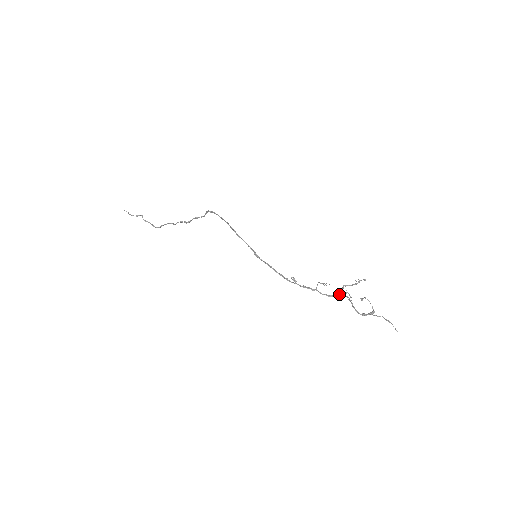
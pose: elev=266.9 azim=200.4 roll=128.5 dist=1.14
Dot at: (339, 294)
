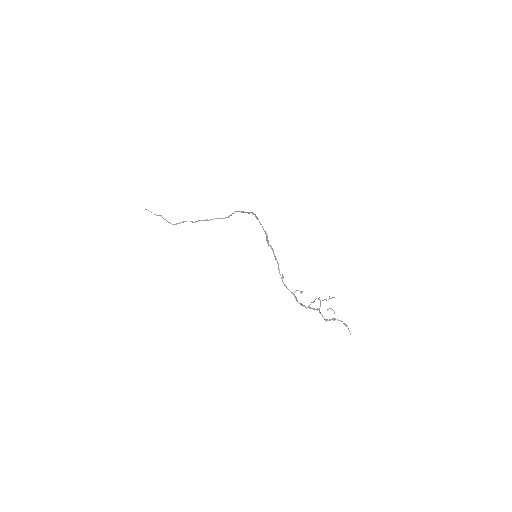
Dot at: (308, 306)
